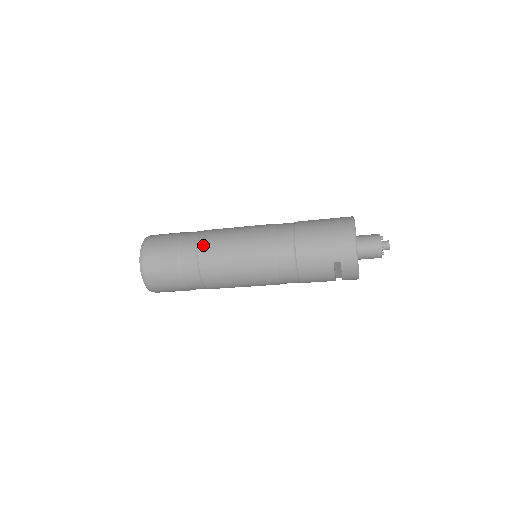
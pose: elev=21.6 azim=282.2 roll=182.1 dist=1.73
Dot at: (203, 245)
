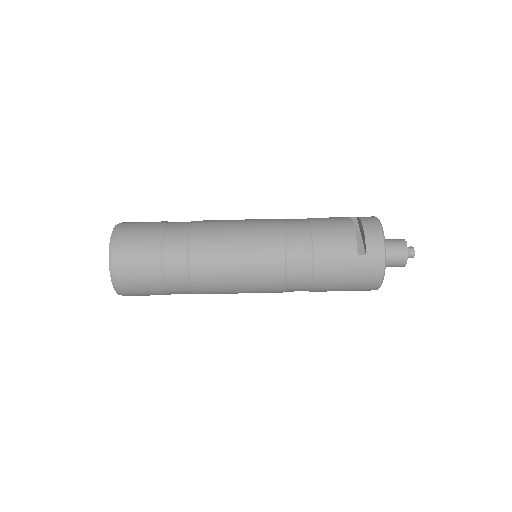
Dot at: occluded
